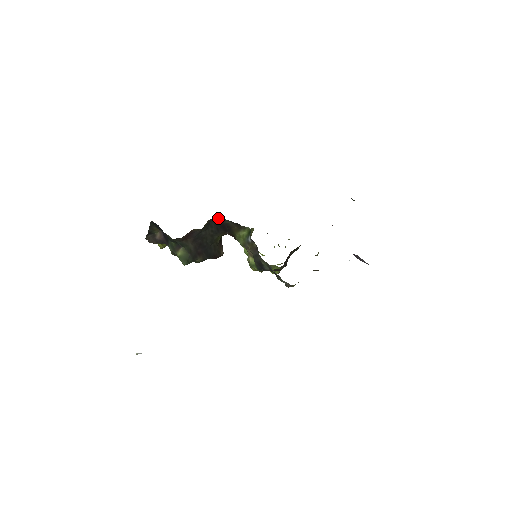
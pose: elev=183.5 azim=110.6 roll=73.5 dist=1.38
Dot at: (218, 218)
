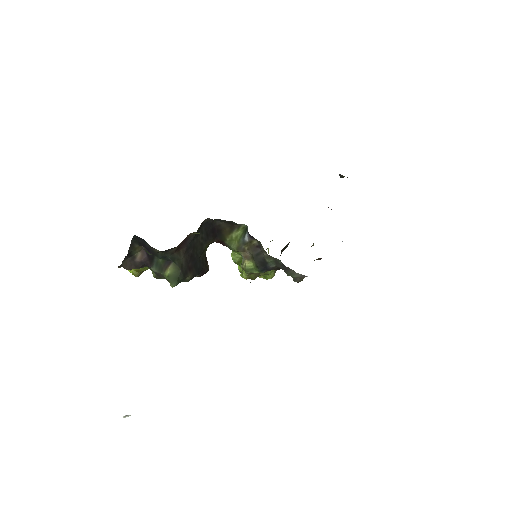
Dot at: (209, 220)
